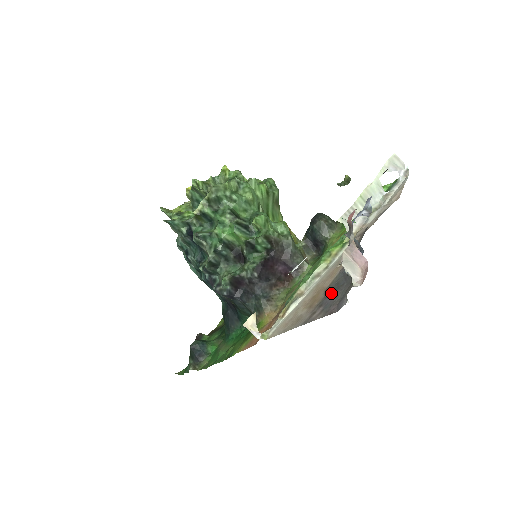
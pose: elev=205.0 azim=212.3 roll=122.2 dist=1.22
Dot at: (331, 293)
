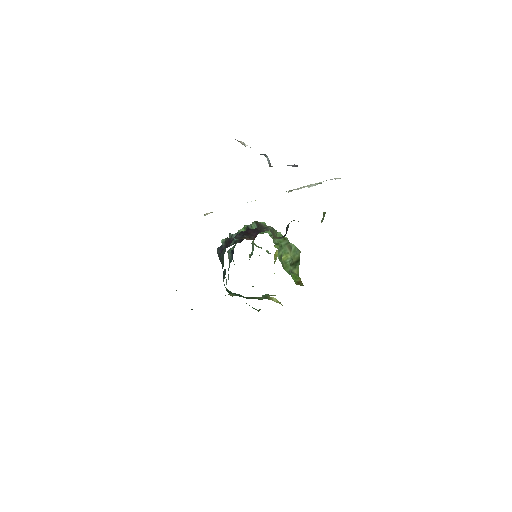
Dot at: occluded
